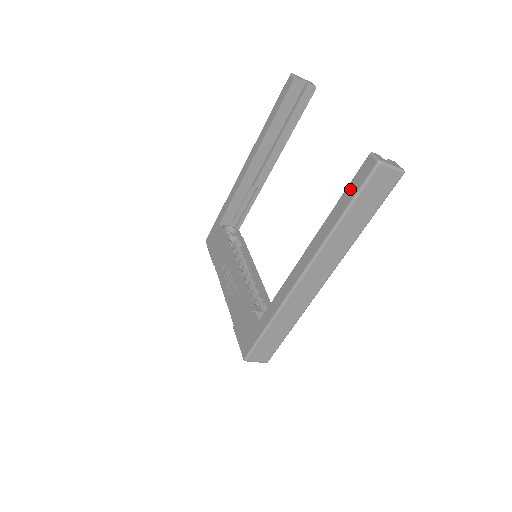
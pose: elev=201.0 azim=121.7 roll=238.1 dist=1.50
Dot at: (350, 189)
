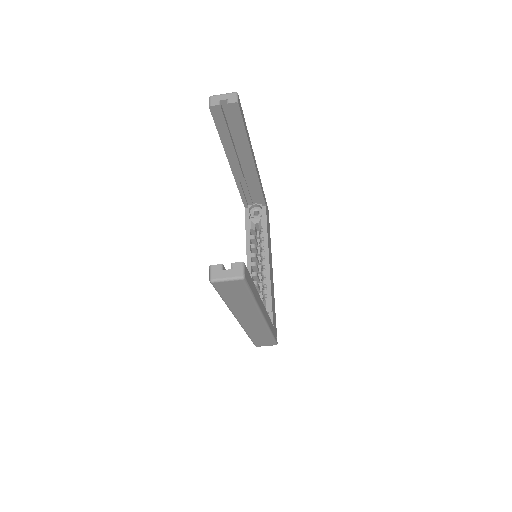
Dot at: occluded
